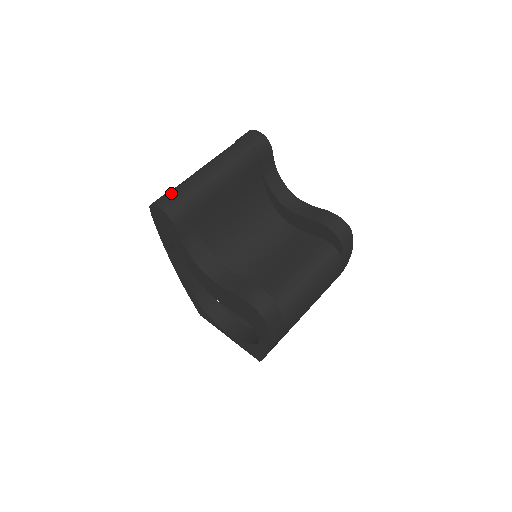
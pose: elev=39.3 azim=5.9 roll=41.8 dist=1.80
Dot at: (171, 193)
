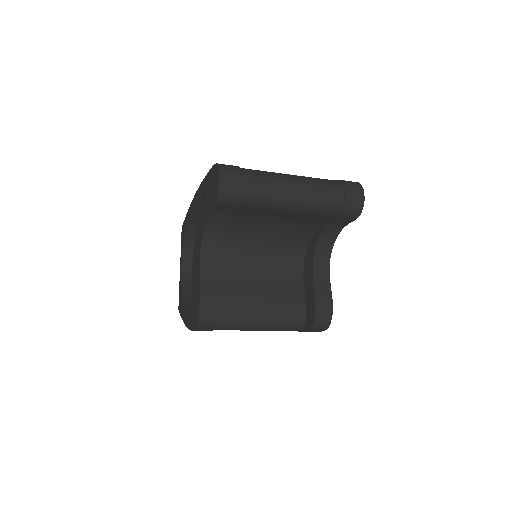
Dot at: (242, 177)
